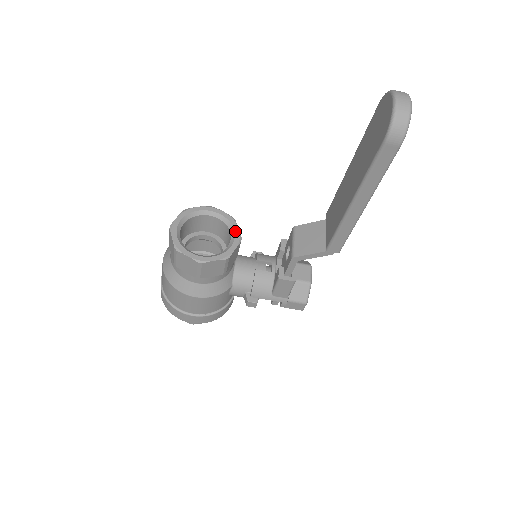
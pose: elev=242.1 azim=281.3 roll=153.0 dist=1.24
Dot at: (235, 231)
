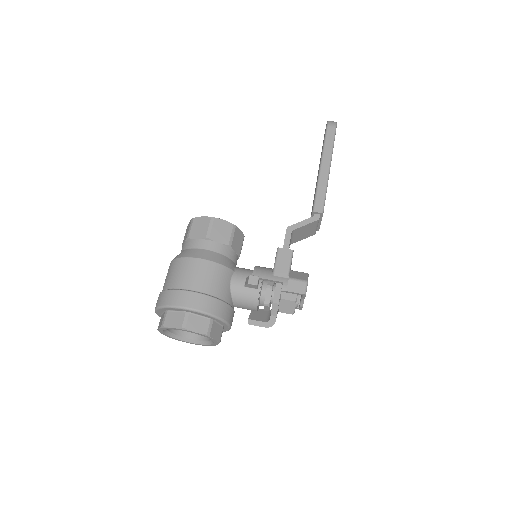
Dot at: occluded
